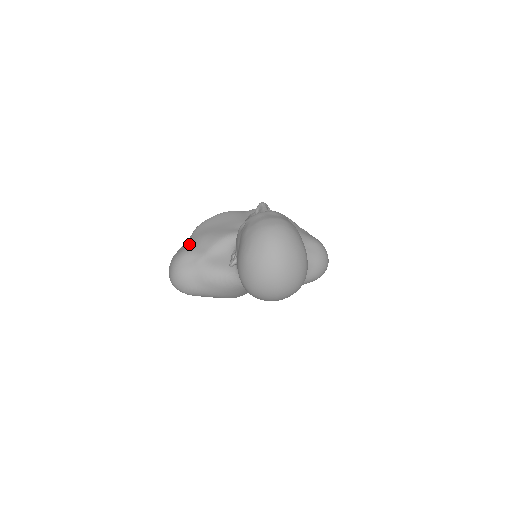
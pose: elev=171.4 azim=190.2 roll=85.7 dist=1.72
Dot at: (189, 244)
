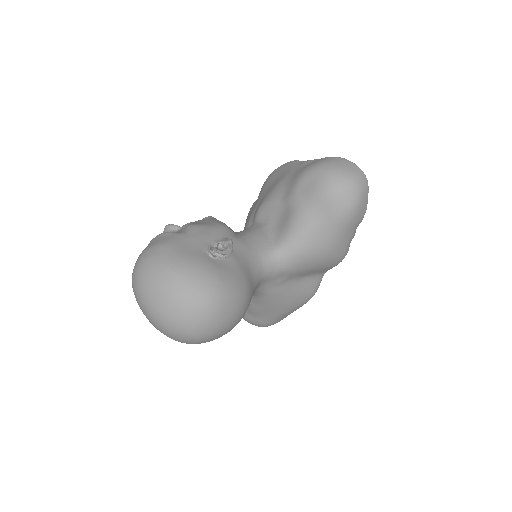
Dot at: occluded
